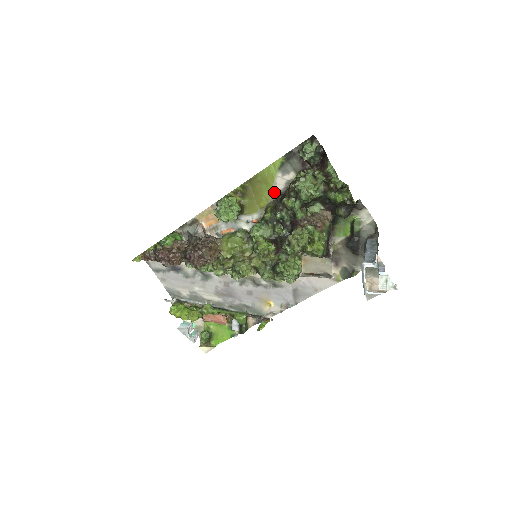
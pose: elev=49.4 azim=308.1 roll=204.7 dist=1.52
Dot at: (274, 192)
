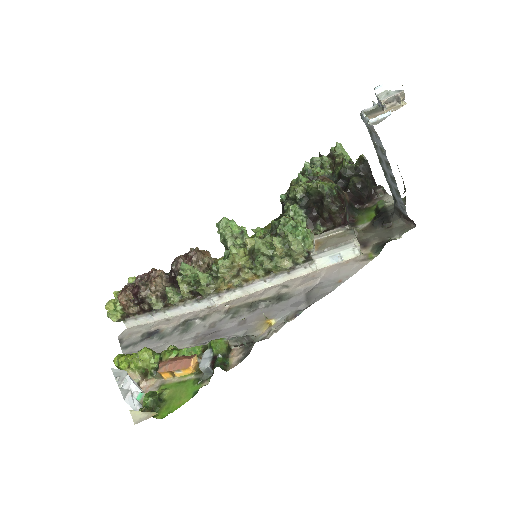
Dot at: occluded
